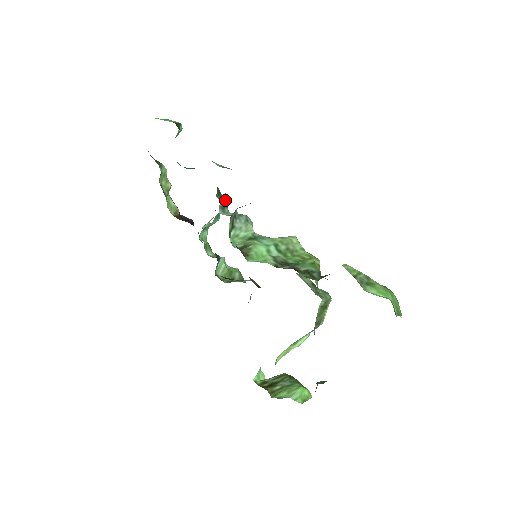
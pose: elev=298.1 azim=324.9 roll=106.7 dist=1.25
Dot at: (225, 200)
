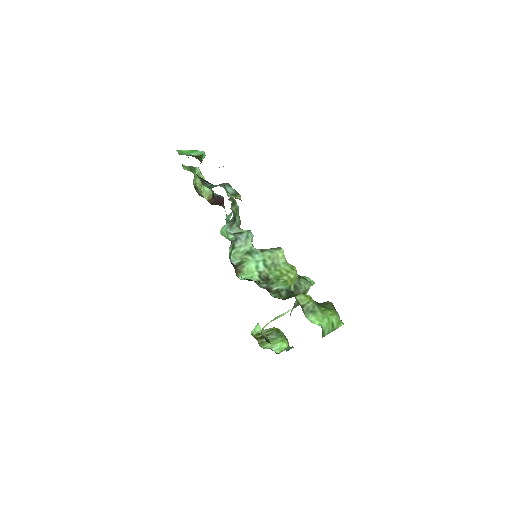
Dot at: (233, 220)
